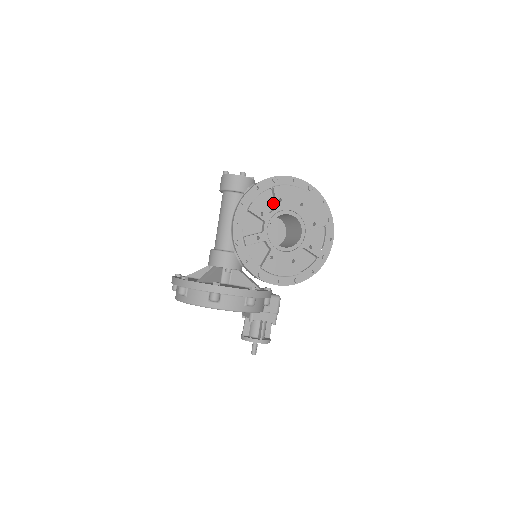
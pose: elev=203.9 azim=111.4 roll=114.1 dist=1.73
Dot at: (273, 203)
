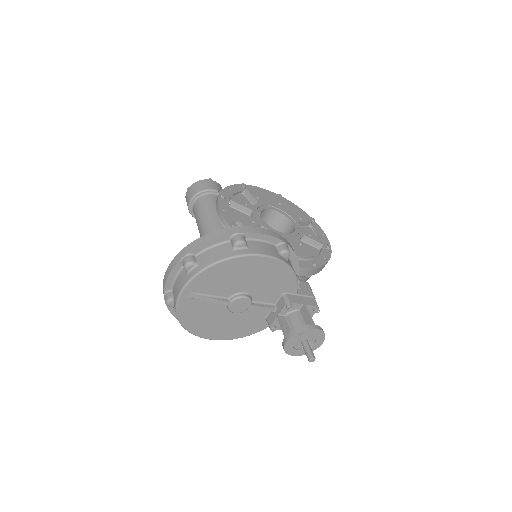
Dot at: (251, 204)
